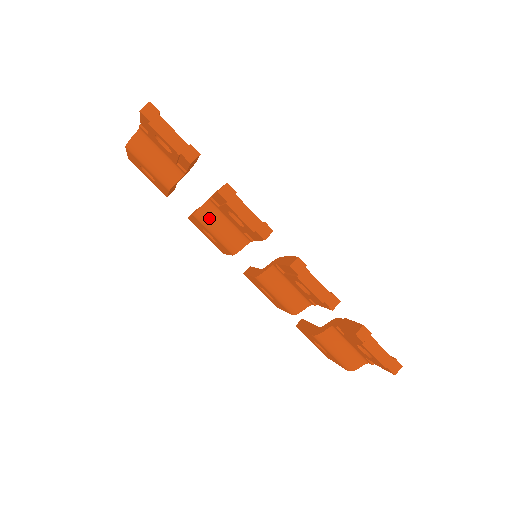
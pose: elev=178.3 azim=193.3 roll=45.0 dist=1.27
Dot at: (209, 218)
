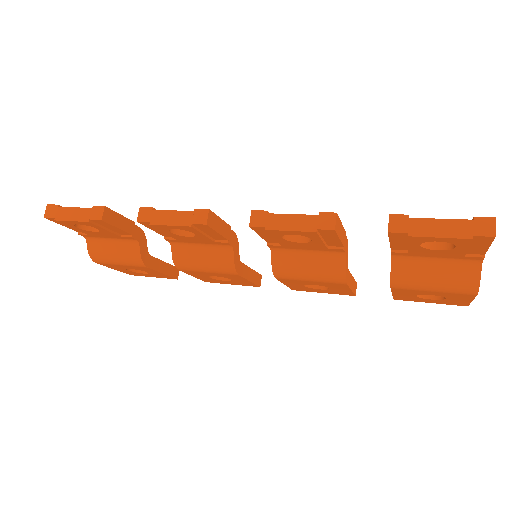
Dot at: (186, 259)
